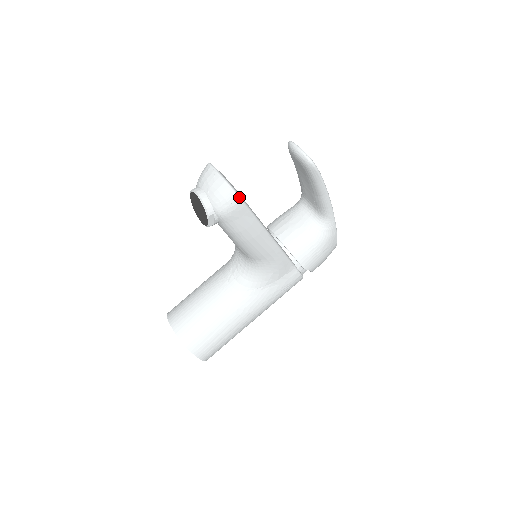
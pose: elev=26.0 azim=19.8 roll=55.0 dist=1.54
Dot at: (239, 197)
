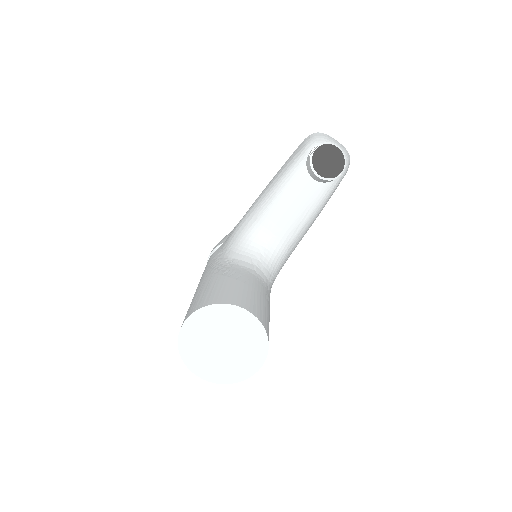
Dot at: occluded
